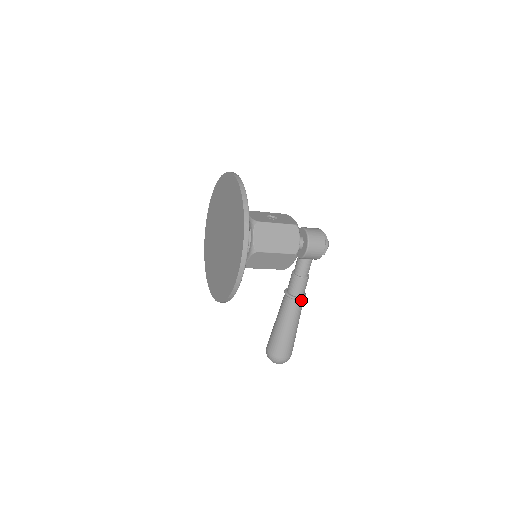
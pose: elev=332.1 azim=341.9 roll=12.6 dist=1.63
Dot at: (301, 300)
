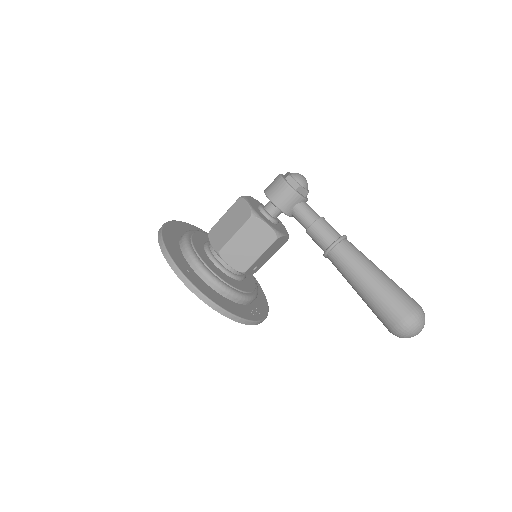
Dot at: (338, 245)
